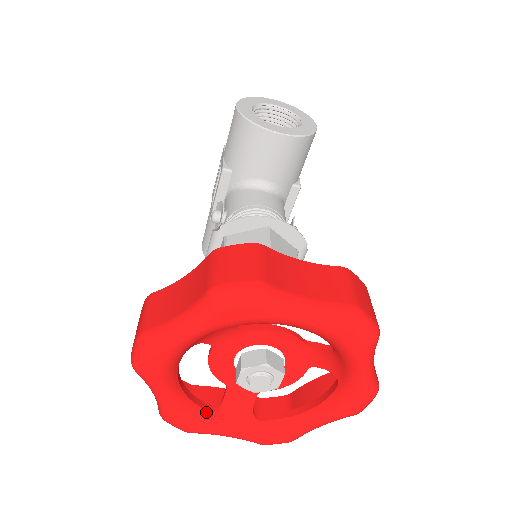
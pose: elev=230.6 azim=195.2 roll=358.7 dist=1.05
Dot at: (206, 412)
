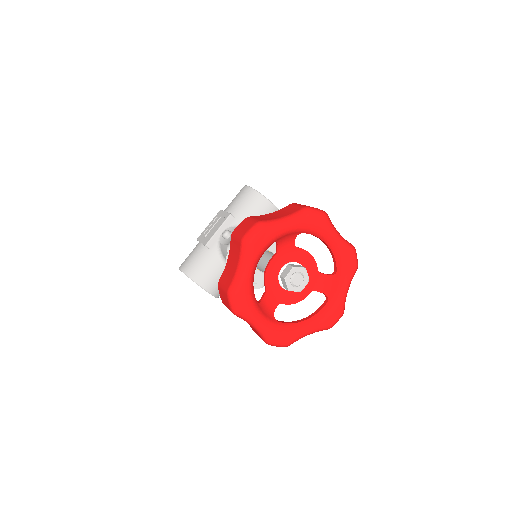
Dot at: occluded
